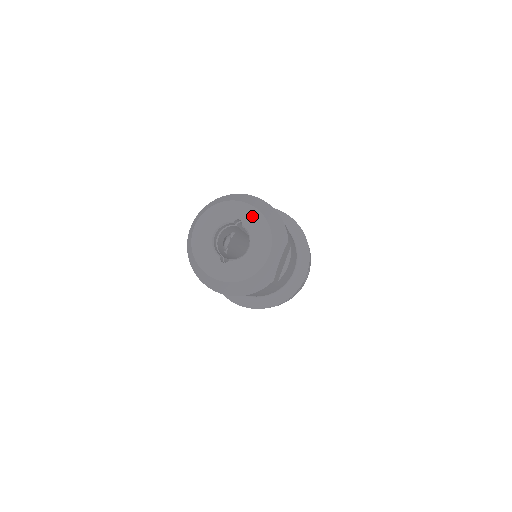
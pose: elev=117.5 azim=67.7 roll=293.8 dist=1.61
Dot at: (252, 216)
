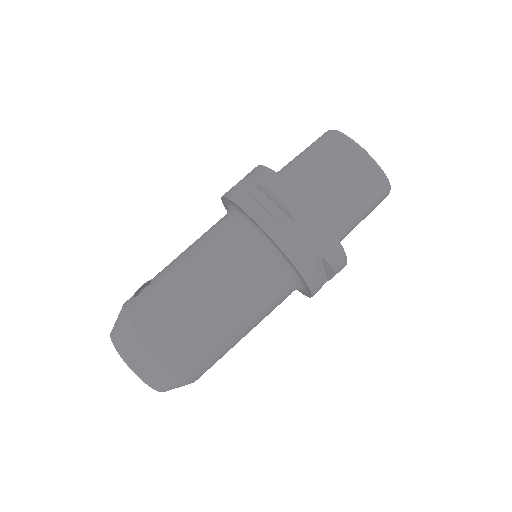
Dot at: occluded
